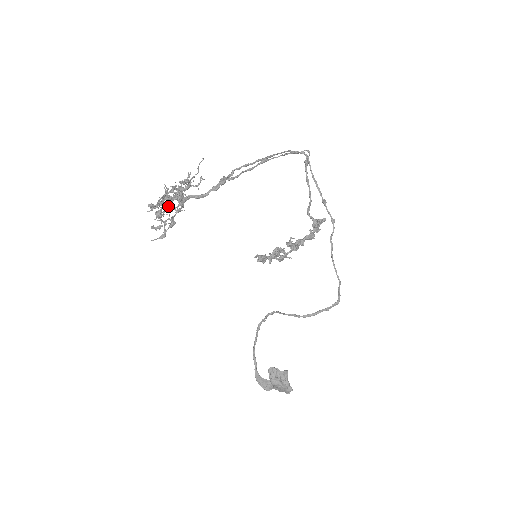
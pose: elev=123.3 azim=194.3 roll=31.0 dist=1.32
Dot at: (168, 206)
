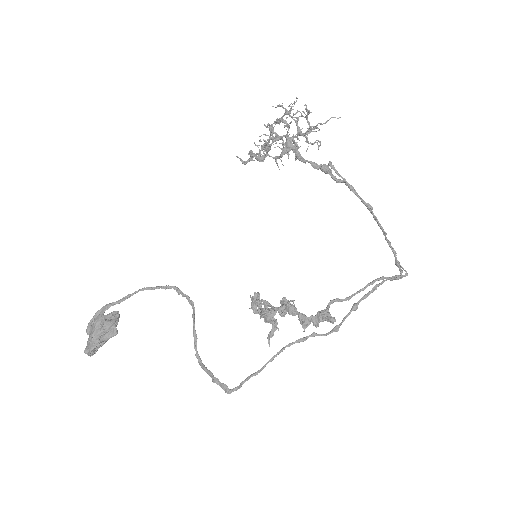
Dot at: (277, 137)
